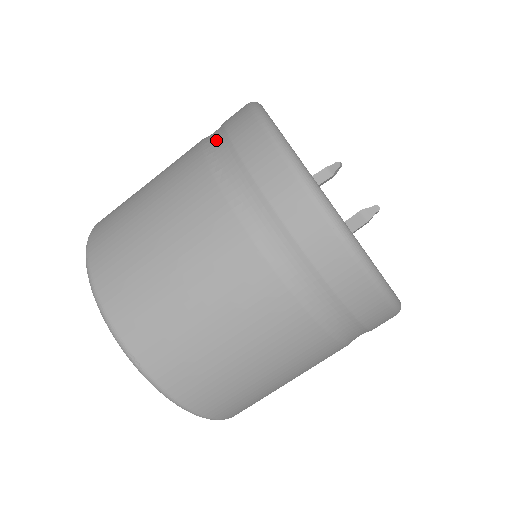
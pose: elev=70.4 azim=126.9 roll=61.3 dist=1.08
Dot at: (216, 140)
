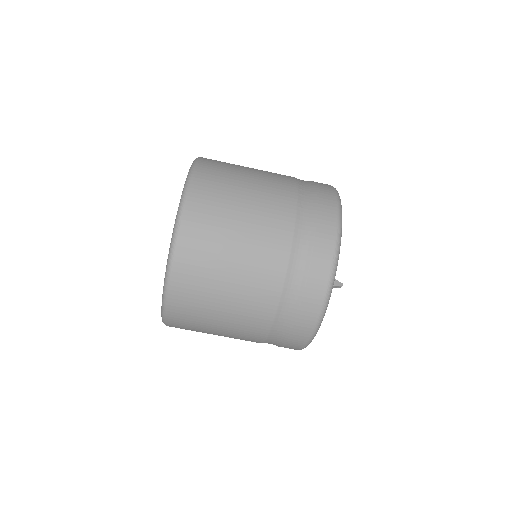
Dot at: (305, 181)
